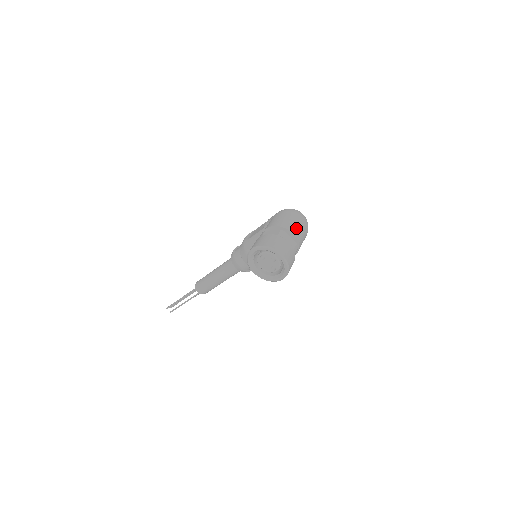
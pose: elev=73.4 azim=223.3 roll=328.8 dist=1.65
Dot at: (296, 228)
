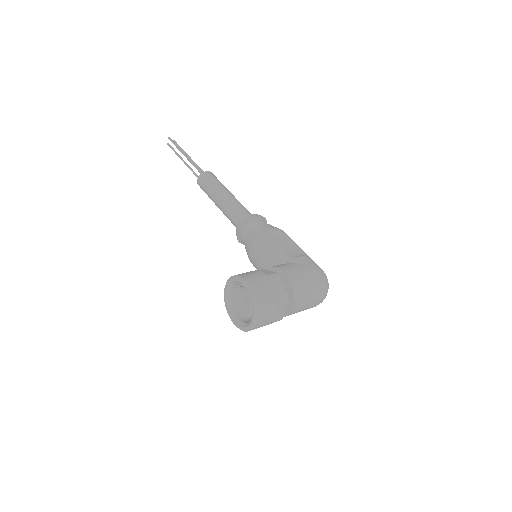
Dot at: (302, 306)
